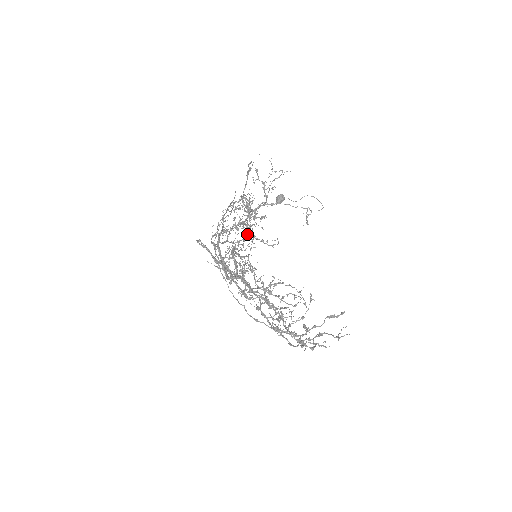
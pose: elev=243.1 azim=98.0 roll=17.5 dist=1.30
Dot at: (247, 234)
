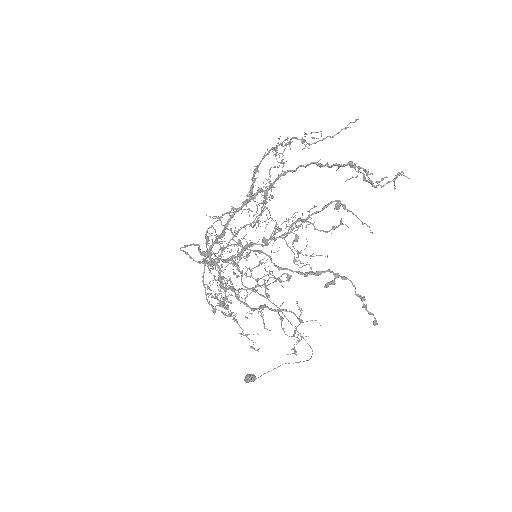
Dot at: occluded
